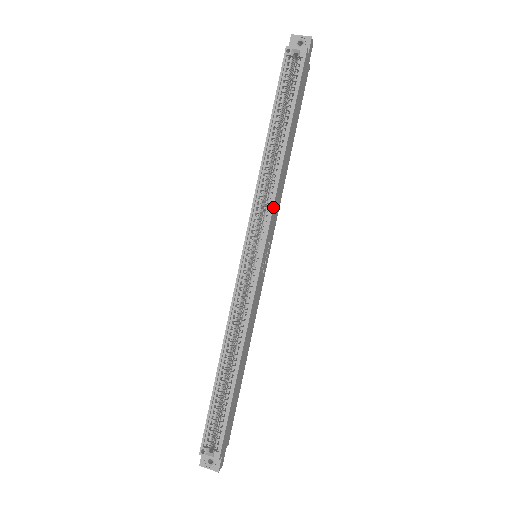
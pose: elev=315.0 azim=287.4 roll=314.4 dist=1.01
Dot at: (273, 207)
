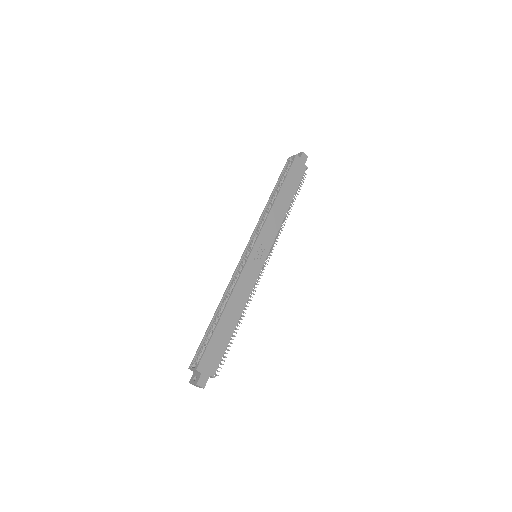
Dot at: (264, 224)
